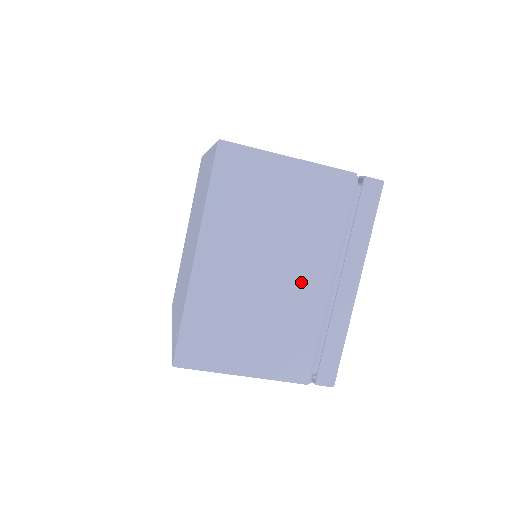
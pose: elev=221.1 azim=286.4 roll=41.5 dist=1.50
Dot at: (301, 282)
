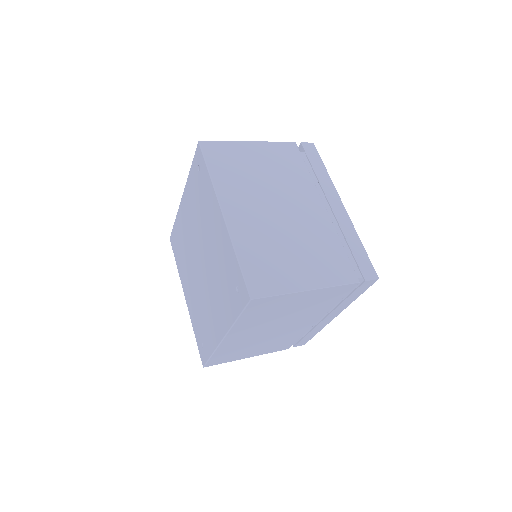
Dot at: (297, 326)
